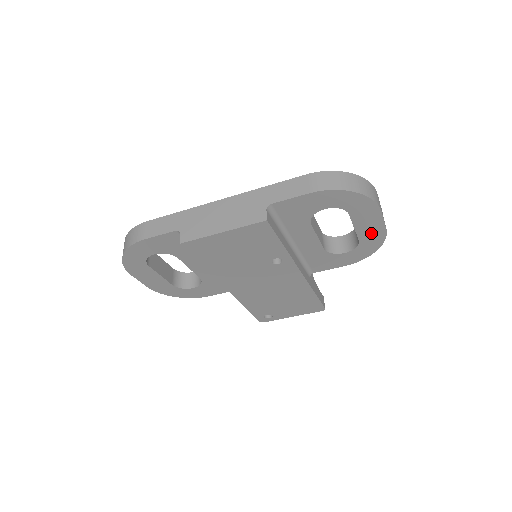
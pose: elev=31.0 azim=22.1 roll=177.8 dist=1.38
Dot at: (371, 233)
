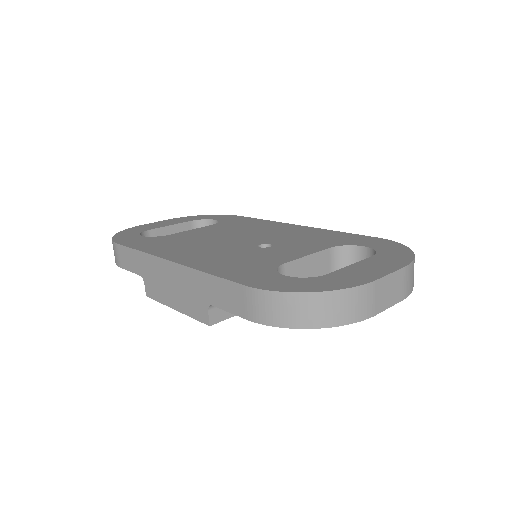
Dot at: occluded
